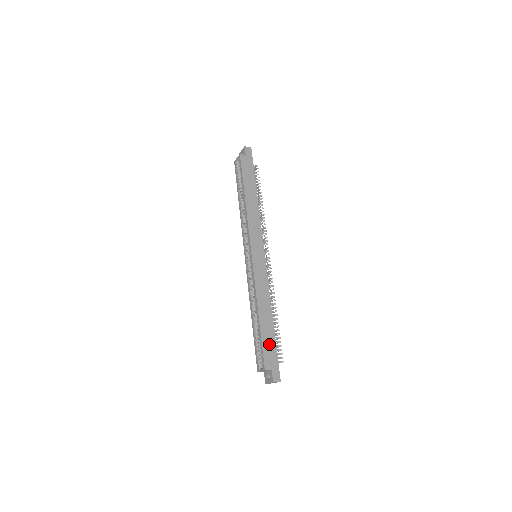
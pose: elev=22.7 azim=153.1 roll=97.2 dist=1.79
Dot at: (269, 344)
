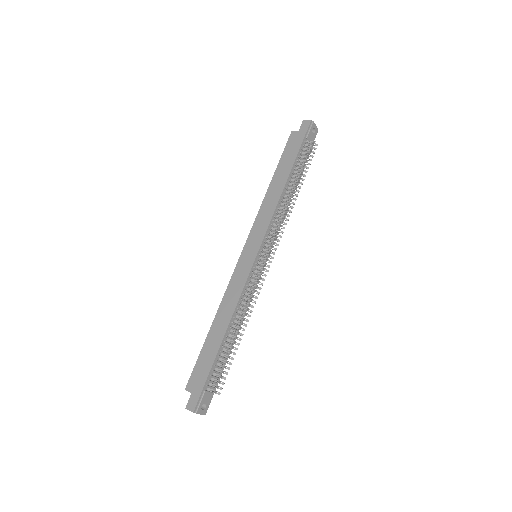
Dot at: (205, 362)
